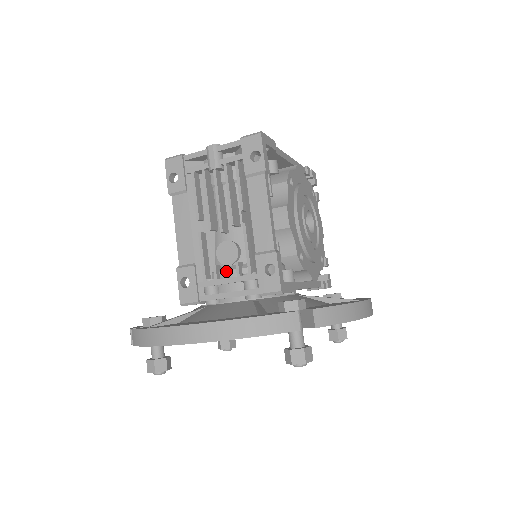
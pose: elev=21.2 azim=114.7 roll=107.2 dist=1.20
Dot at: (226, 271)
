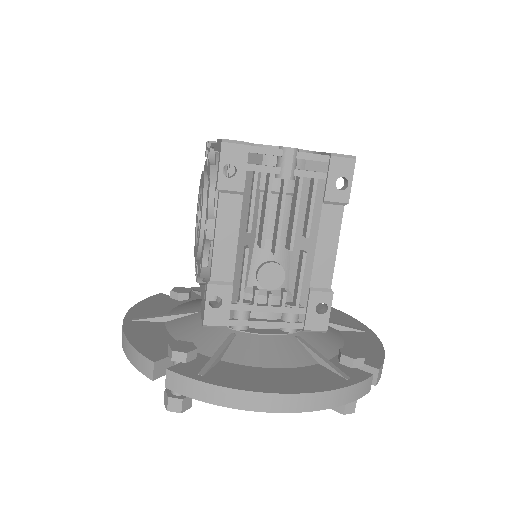
Dot at: (270, 299)
